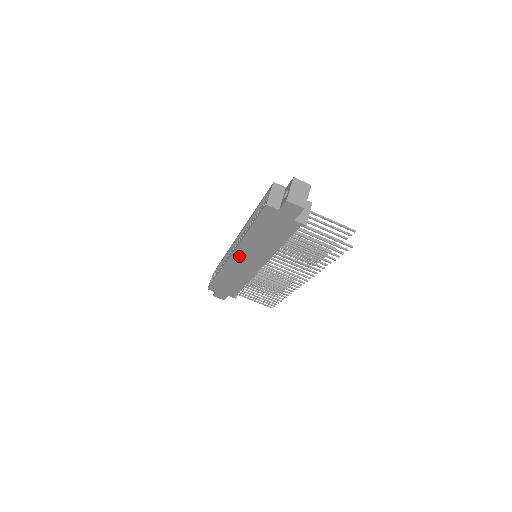
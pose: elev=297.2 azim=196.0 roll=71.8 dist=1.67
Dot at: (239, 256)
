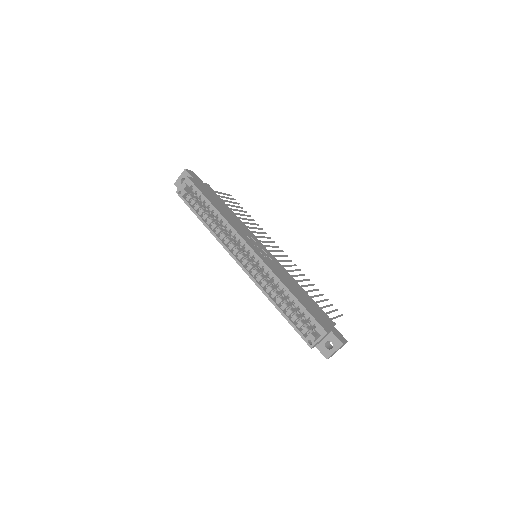
Dot at: occluded
